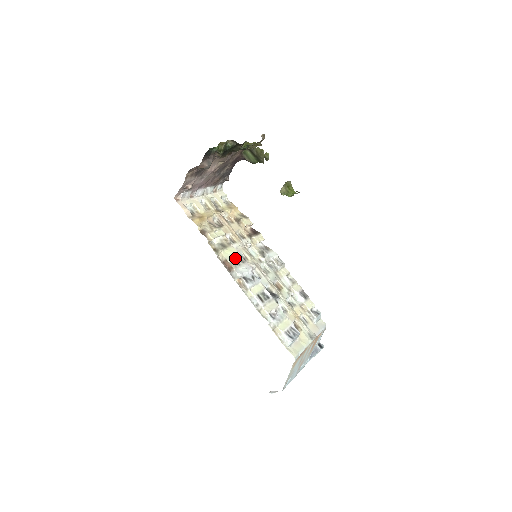
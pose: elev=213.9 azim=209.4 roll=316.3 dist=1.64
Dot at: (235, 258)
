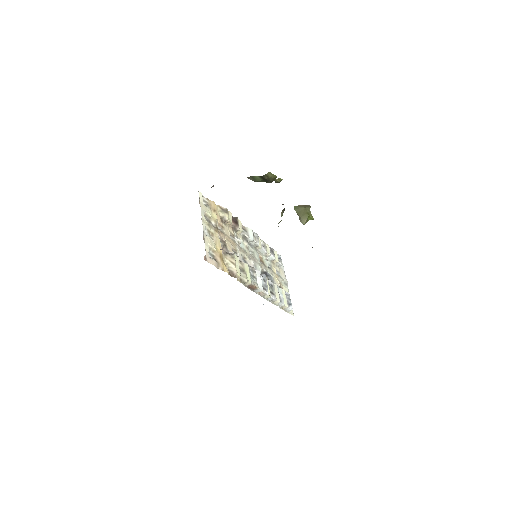
Dot at: (251, 274)
